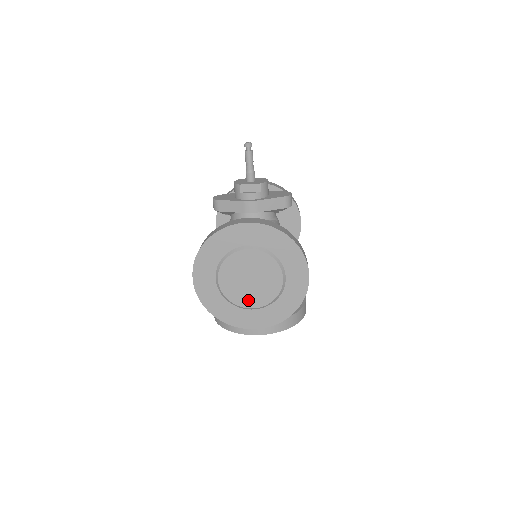
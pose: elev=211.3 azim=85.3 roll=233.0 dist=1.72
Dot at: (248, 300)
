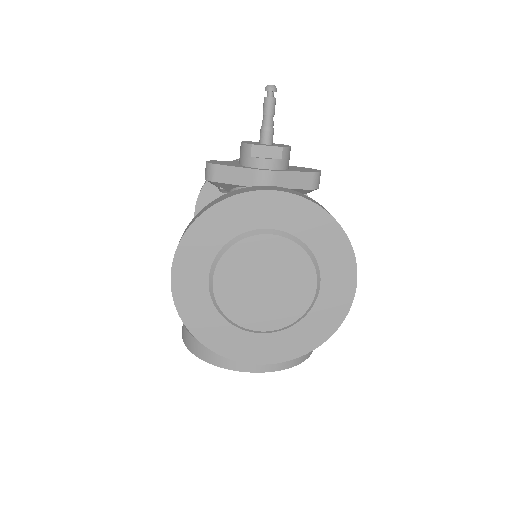
Dot at: (256, 317)
